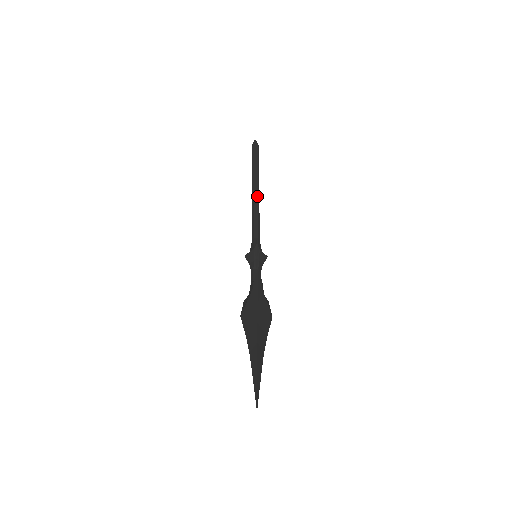
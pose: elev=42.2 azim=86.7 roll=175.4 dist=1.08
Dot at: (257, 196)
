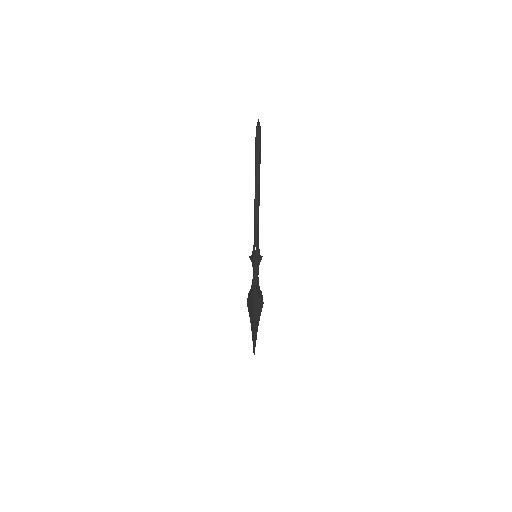
Dot at: (258, 198)
